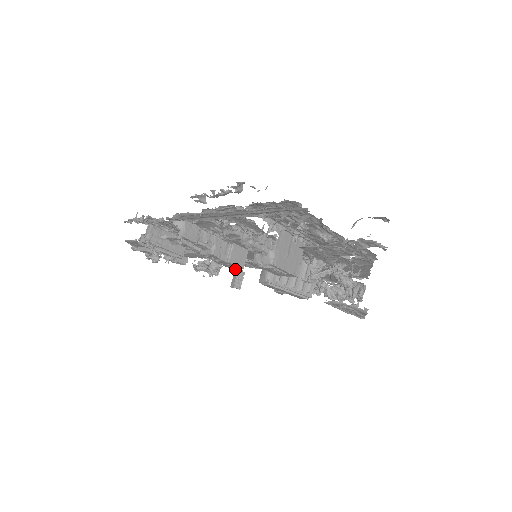
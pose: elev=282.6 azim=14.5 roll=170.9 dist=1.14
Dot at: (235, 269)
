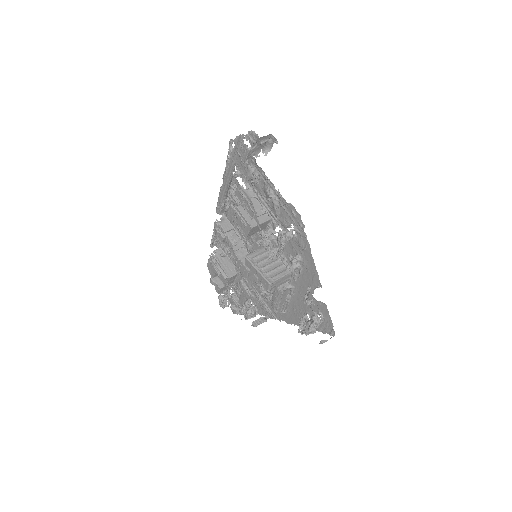
Dot at: occluded
